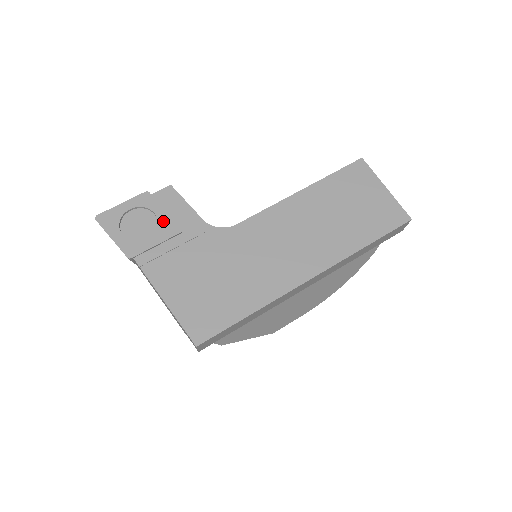
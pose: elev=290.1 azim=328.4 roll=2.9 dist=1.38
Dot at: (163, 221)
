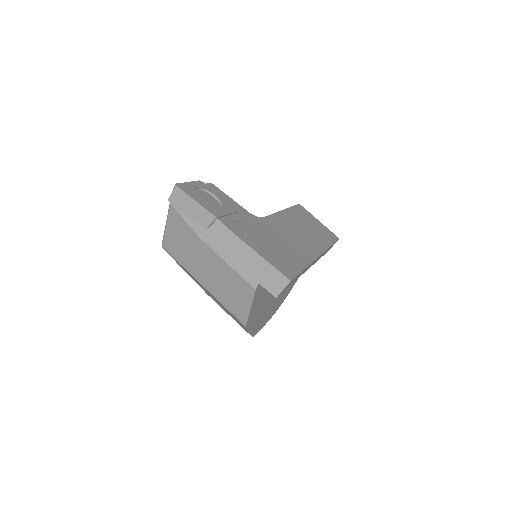
Dot at: (223, 201)
